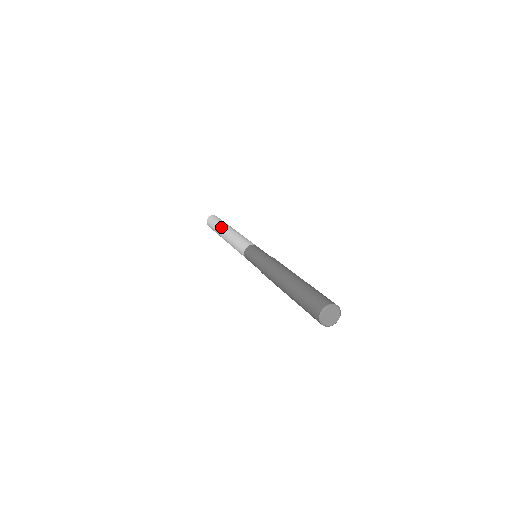
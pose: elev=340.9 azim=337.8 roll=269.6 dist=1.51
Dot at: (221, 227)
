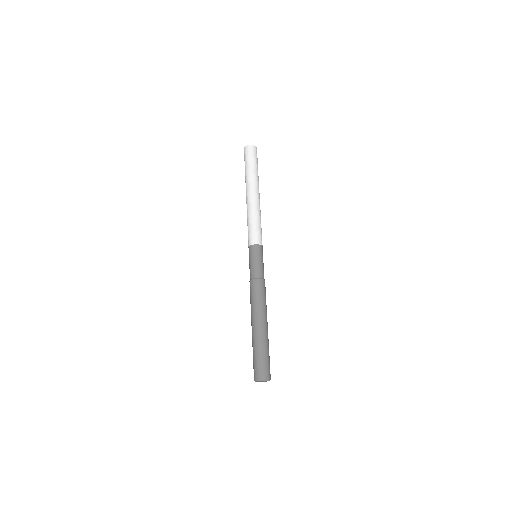
Dot at: (247, 183)
